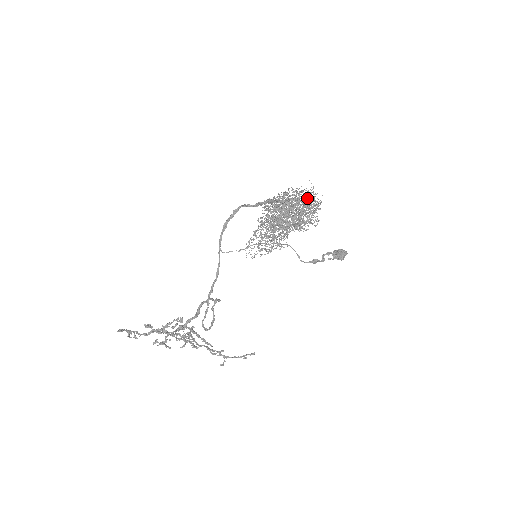
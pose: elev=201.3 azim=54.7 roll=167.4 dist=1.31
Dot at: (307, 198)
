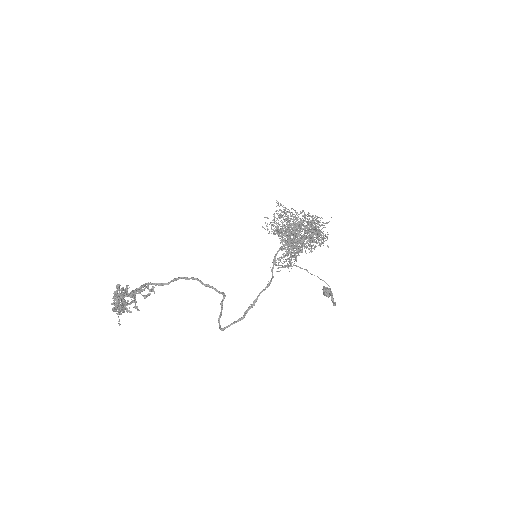
Dot at: occluded
